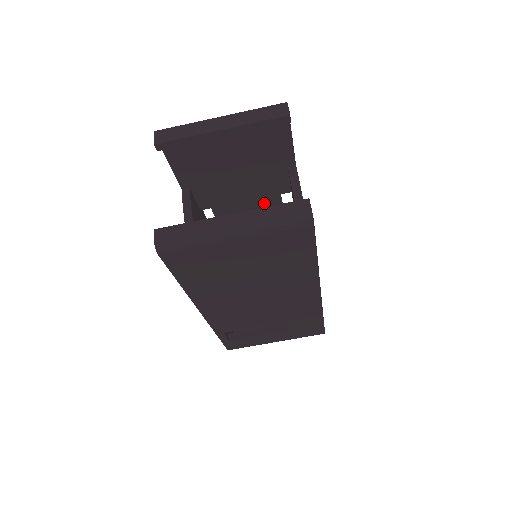
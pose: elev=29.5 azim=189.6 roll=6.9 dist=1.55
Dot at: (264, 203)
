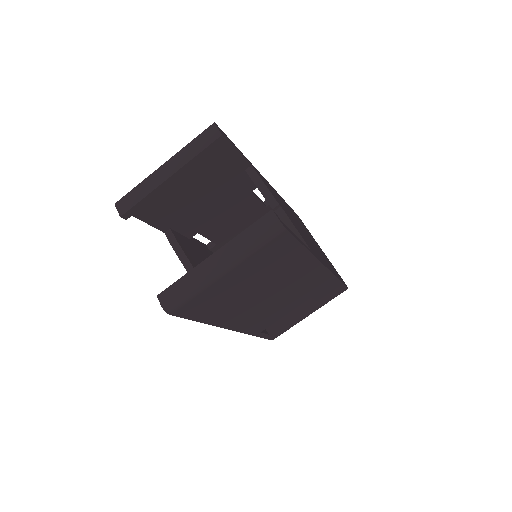
Dot at: (241, 206)
